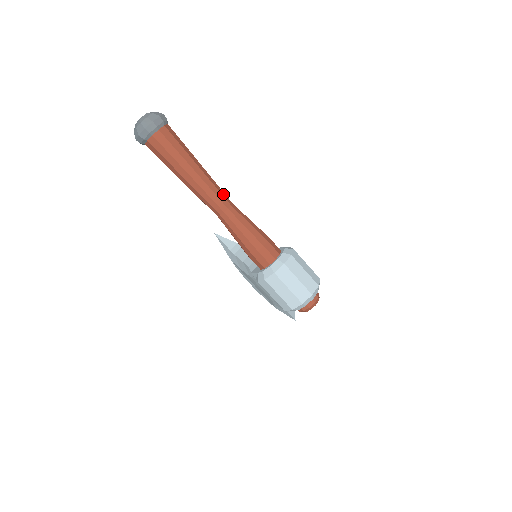
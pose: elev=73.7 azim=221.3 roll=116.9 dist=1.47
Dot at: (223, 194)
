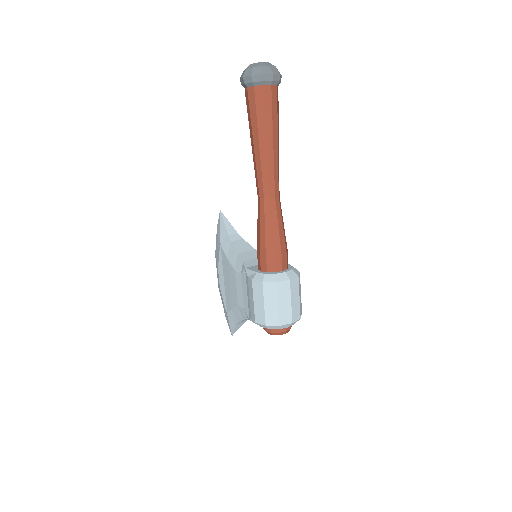
Dot at: occluded
